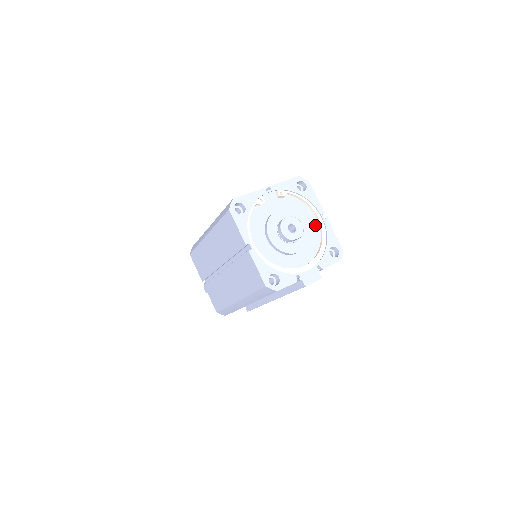
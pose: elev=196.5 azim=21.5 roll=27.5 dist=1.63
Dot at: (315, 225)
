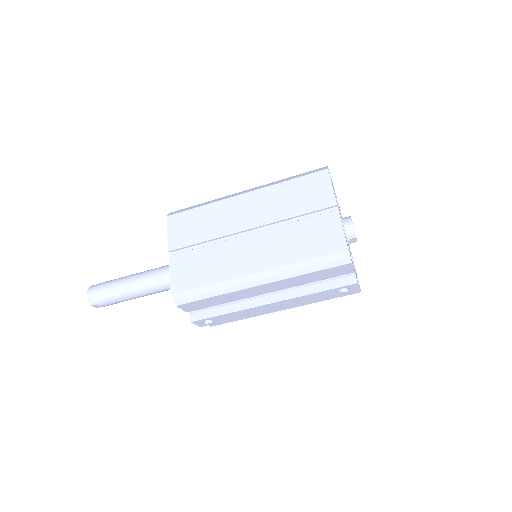
Dot at: occluded
